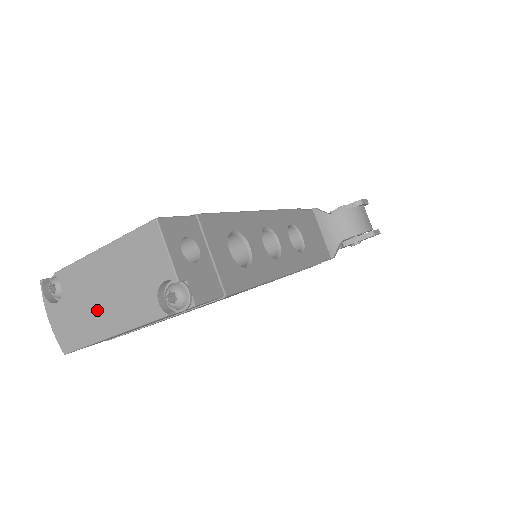
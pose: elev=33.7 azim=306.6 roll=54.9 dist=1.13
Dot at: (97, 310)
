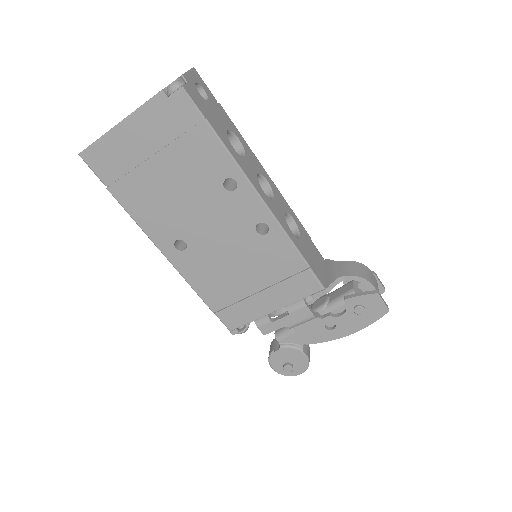
Dot at: occluded
